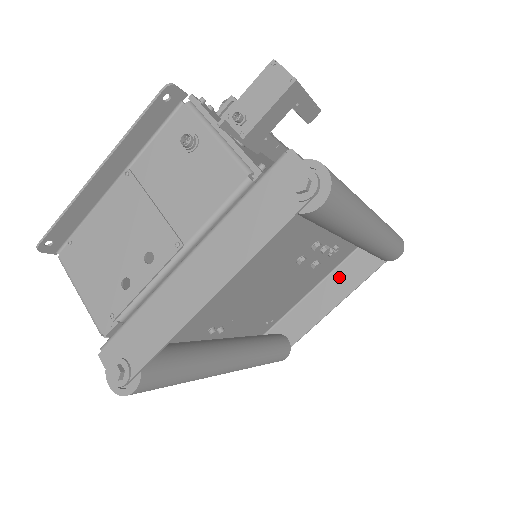
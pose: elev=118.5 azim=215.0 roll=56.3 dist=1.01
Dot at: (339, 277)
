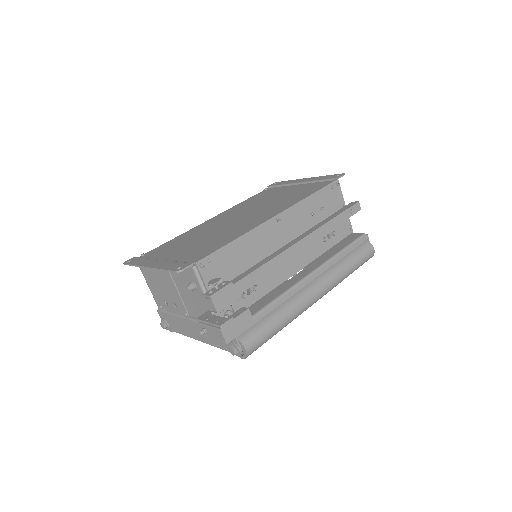
Dot at: occluded
